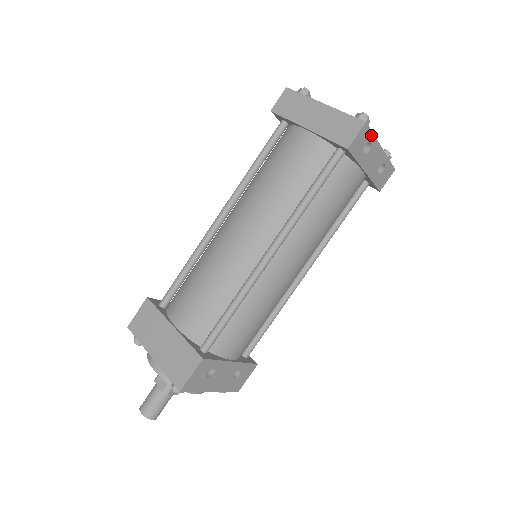
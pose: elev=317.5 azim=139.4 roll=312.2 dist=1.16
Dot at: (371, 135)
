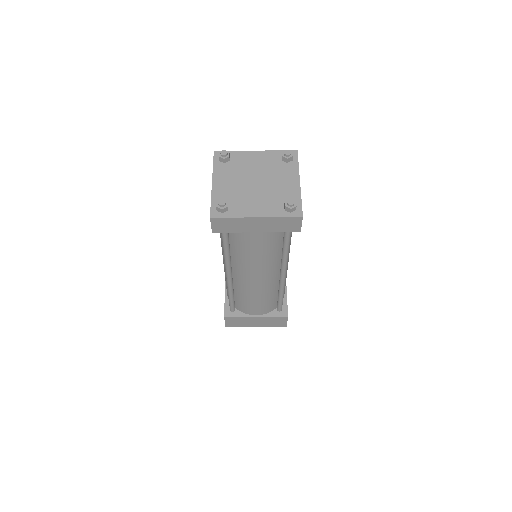
Dot at: (301, 204)
